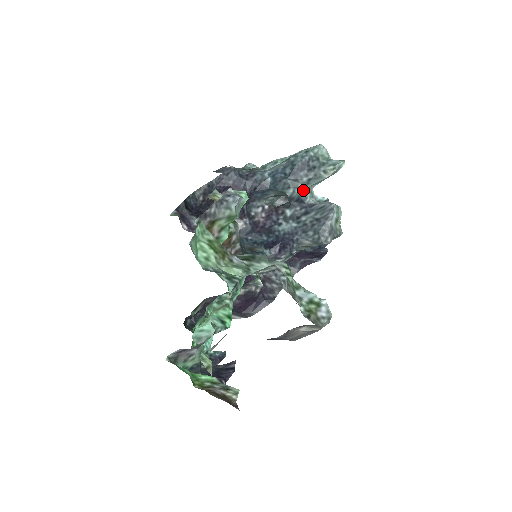
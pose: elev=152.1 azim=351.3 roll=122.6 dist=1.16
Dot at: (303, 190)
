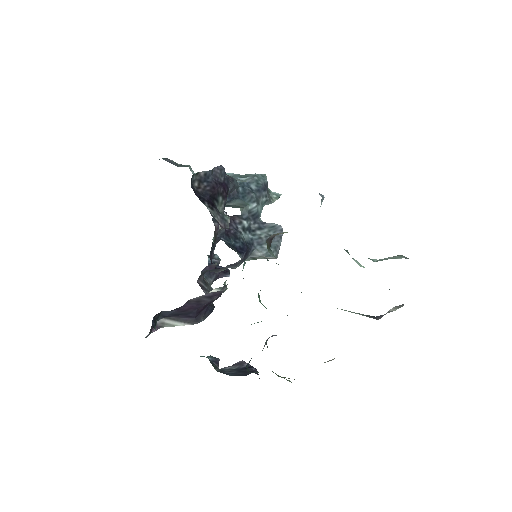
Dot at: (260, 208)
